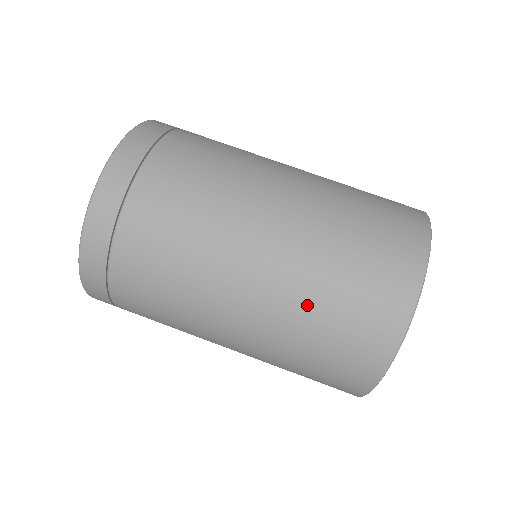
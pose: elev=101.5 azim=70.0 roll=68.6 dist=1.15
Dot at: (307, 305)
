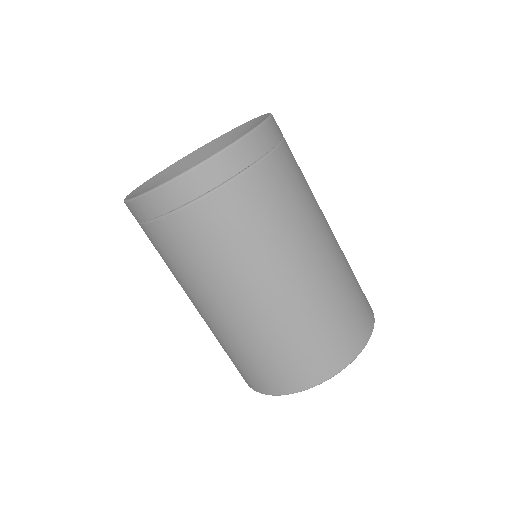
Dot at: (262, 341)
